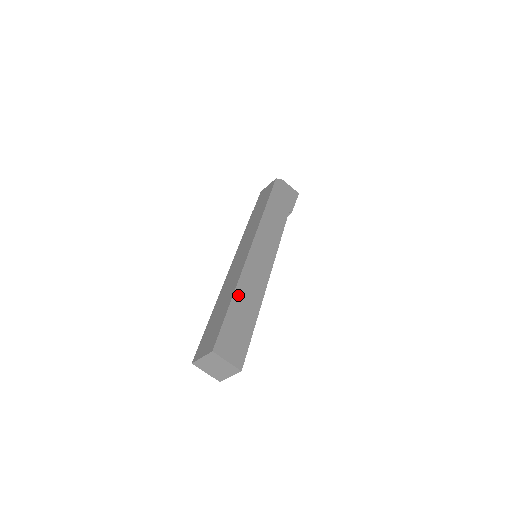
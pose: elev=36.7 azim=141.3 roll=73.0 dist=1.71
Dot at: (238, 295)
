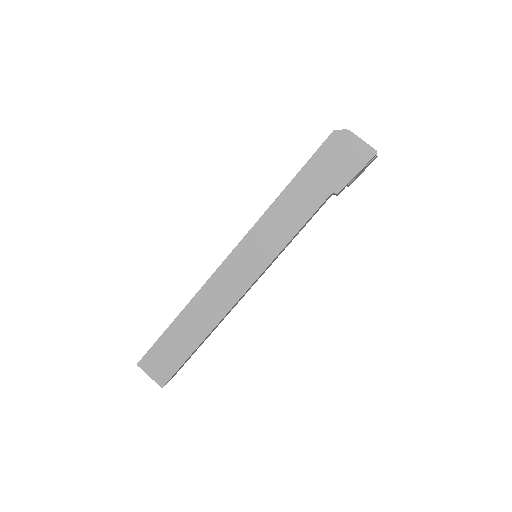
Dot at: (186, 315)
